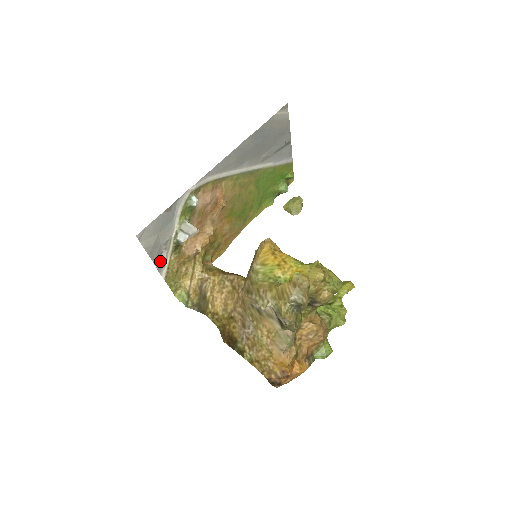
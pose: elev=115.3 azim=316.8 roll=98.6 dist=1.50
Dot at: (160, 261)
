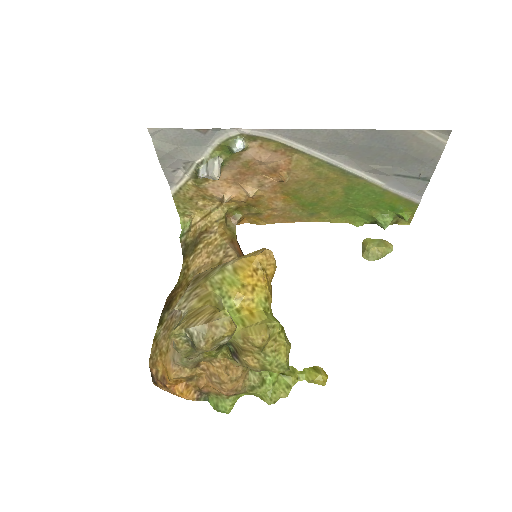
Dot at: (173, 175)
